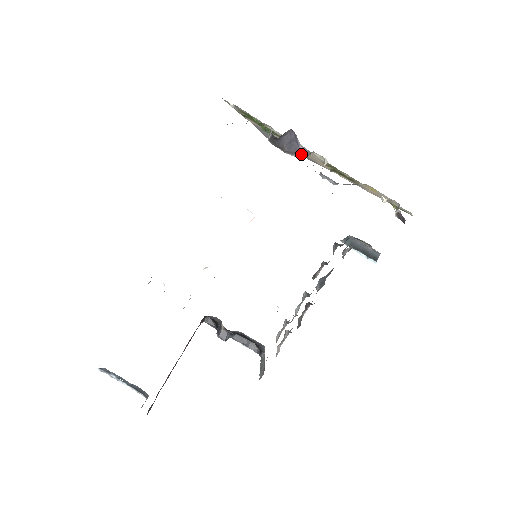
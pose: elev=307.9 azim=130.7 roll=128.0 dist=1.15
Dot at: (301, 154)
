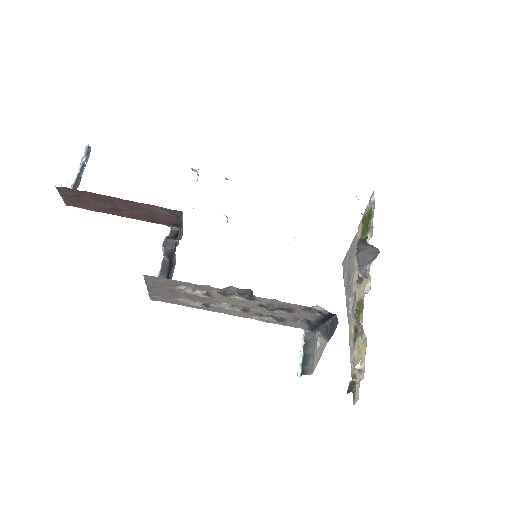
Dot at: (362, 270)
